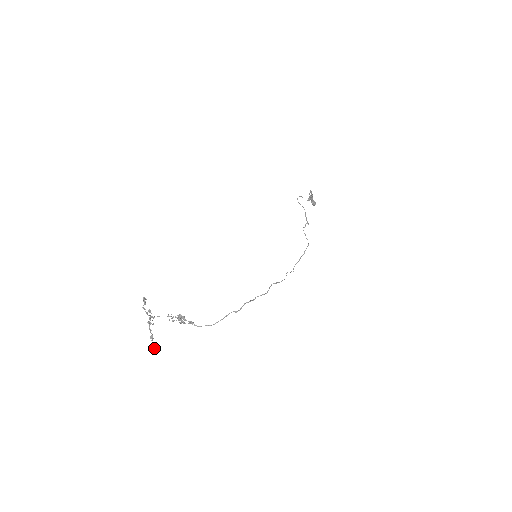
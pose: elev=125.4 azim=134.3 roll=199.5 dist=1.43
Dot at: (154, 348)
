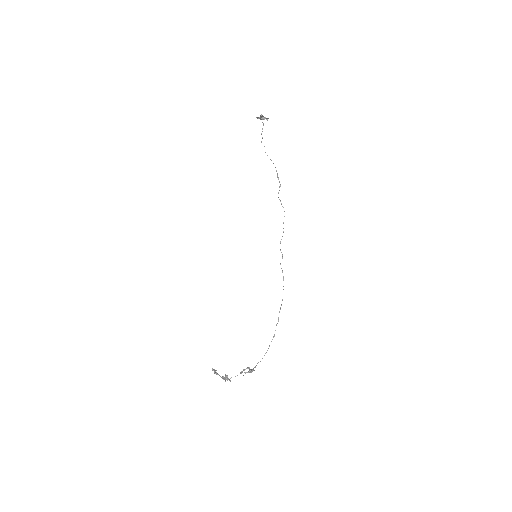
Dot at: occluded
